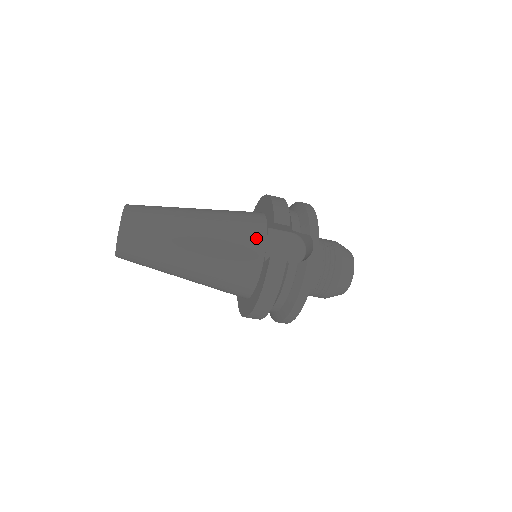
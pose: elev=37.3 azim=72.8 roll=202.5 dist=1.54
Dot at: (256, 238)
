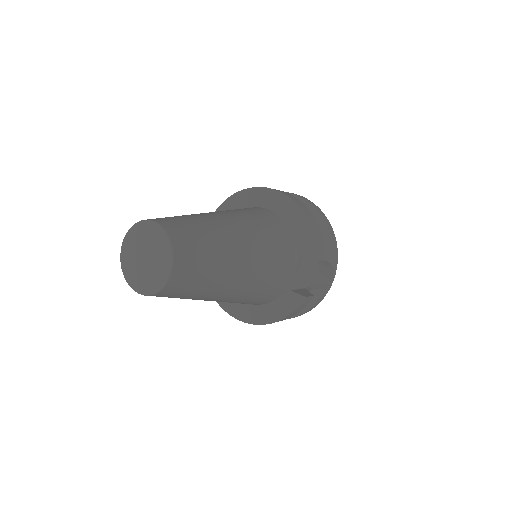
Dot at: (289, 267)
